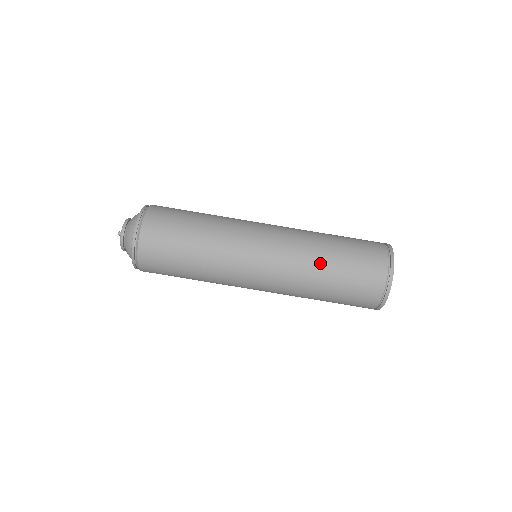
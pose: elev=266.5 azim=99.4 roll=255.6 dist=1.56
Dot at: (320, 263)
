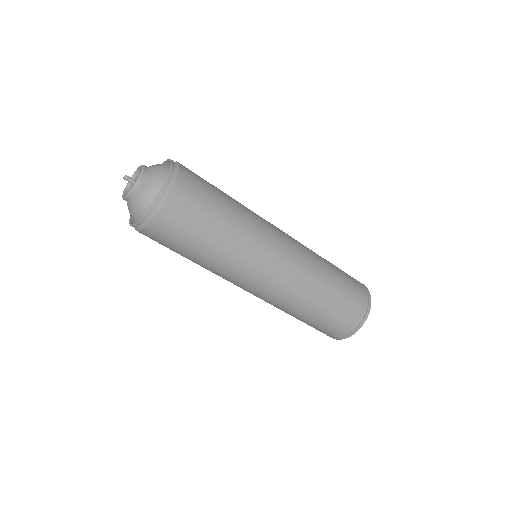
Dot at: occluded
